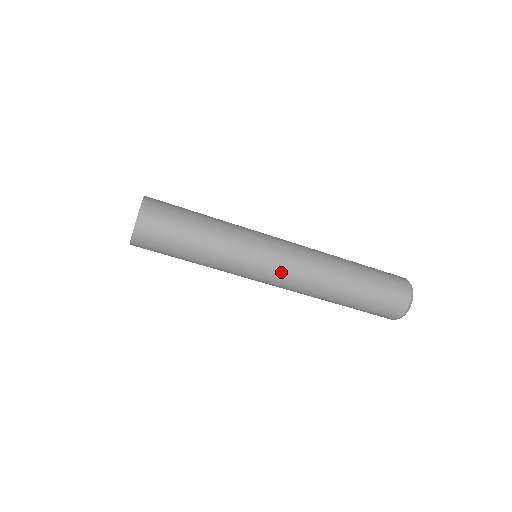
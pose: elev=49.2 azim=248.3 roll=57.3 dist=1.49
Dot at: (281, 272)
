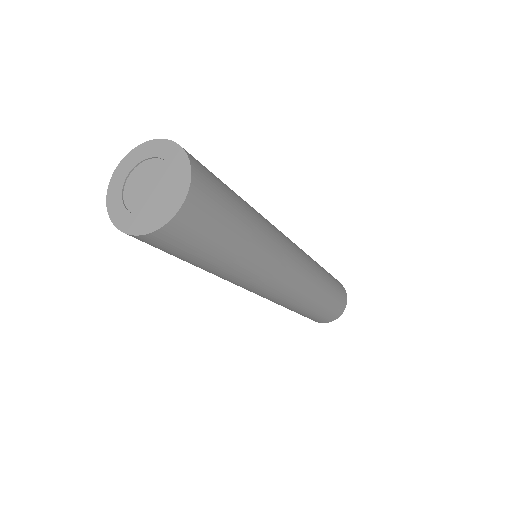
Dot at: (275, 294)
